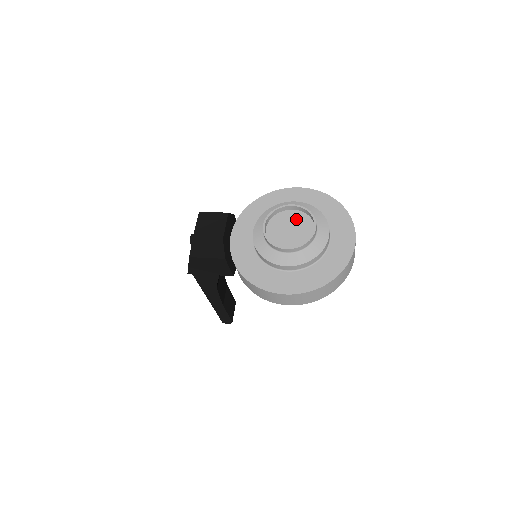
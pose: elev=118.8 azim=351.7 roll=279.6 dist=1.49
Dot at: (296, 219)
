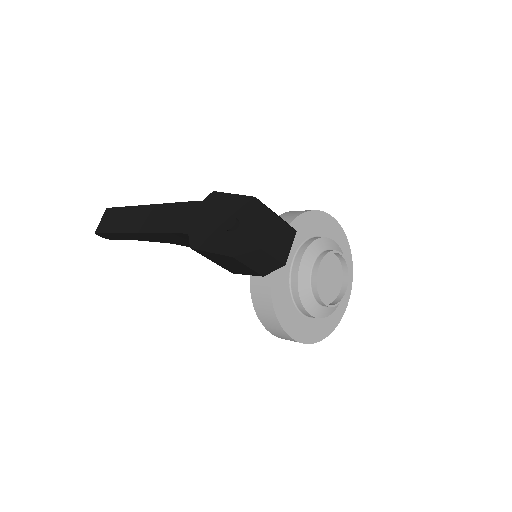
Dot at: (335, 268)
